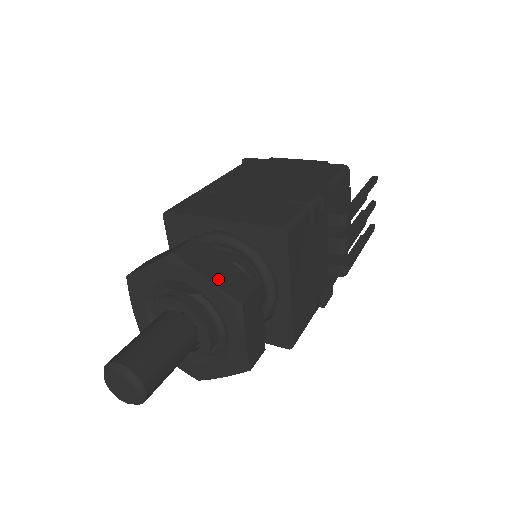
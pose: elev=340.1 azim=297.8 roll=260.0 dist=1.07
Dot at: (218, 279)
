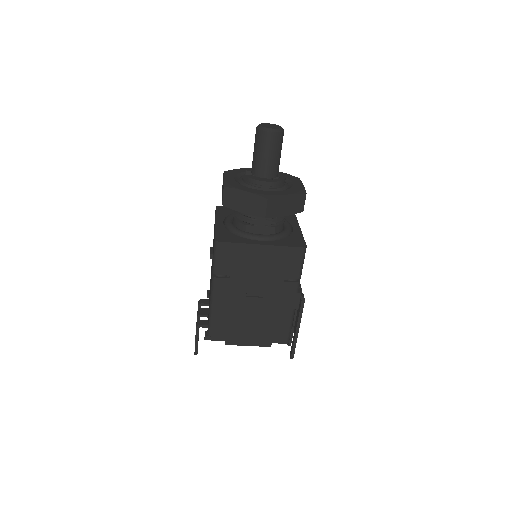
Dot at: occluded
